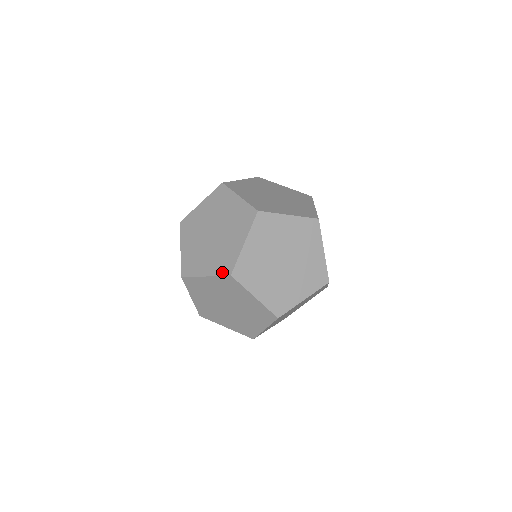
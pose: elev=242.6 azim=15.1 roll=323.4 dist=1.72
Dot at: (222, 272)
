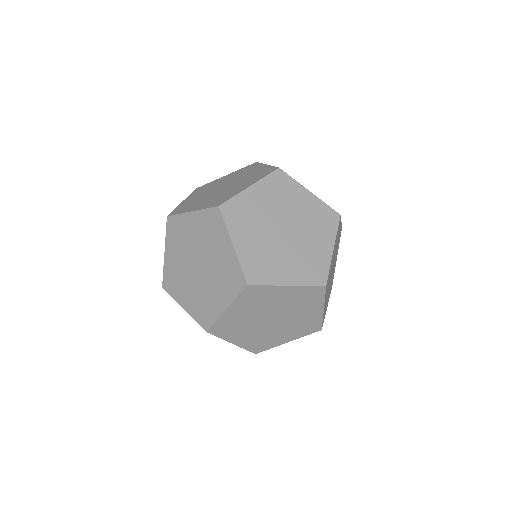
Dot at: (199, 321)
